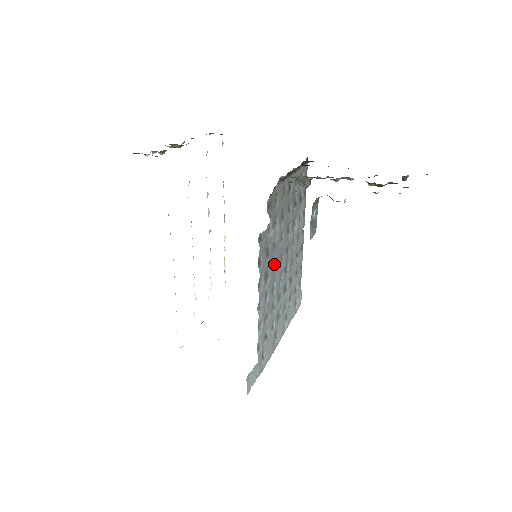
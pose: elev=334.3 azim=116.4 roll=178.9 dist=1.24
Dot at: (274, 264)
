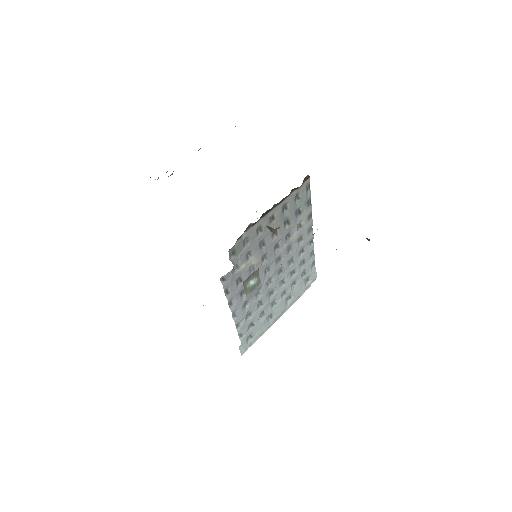
Dot at: occluded
